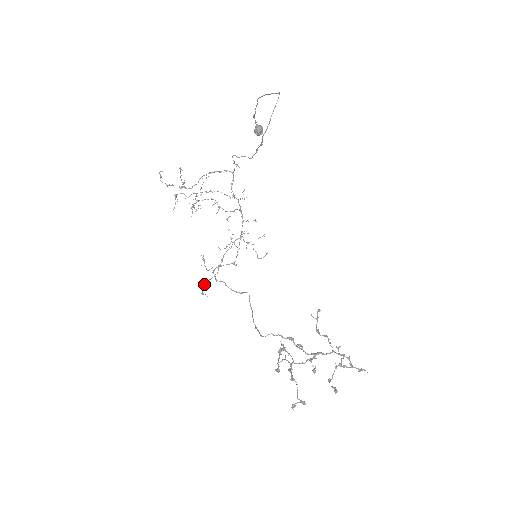
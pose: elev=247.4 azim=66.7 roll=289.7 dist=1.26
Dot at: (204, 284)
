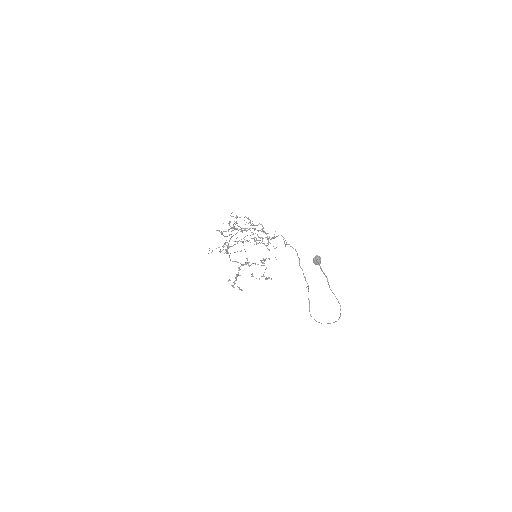
Dot at: (212, 251)
